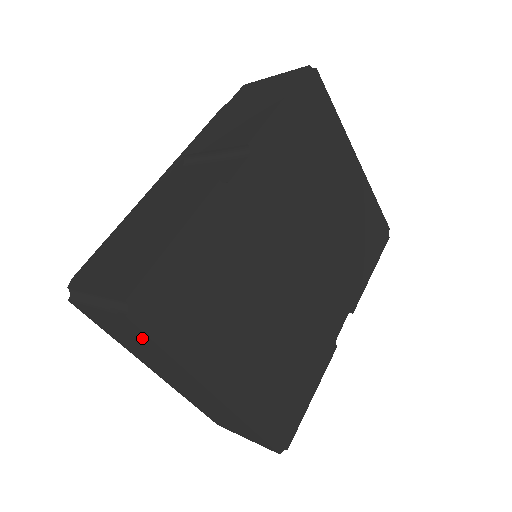
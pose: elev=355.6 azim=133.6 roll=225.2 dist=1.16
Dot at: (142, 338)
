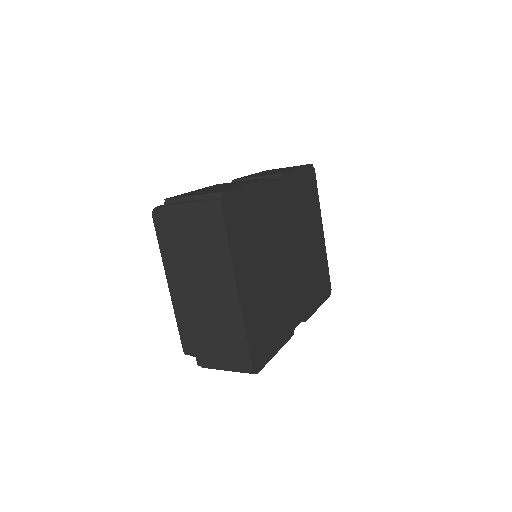
Dot at: (214, 226)
